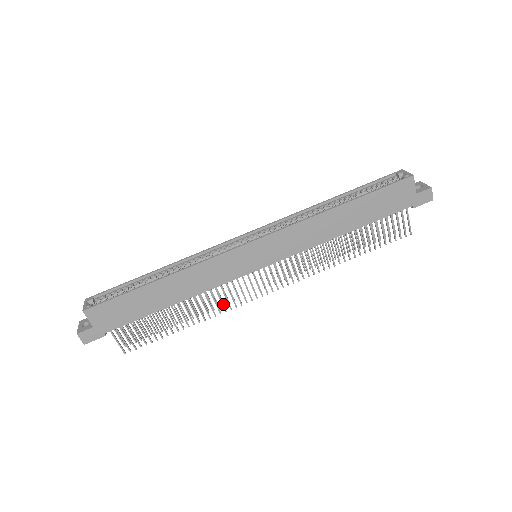
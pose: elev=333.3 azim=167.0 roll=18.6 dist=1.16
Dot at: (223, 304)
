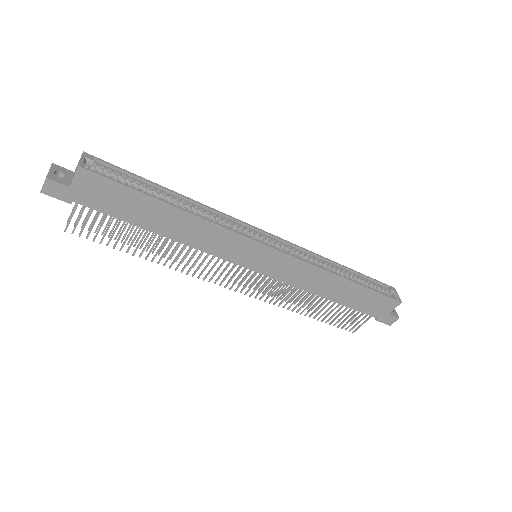
Dot at: (192, 267)
